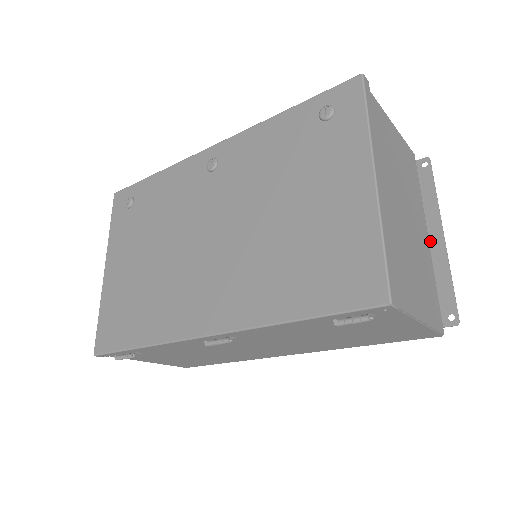
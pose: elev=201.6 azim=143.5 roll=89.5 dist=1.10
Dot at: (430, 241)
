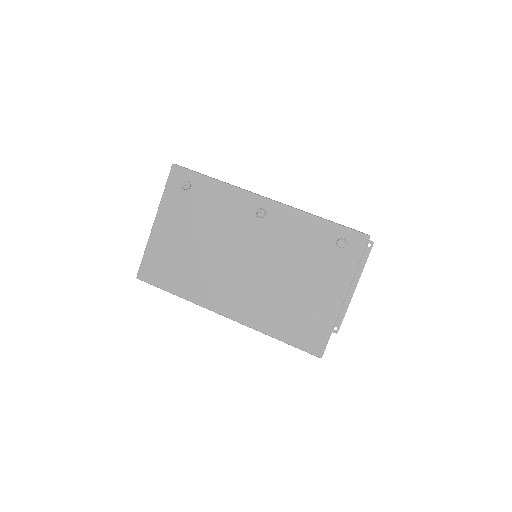
Dot at: occluded
